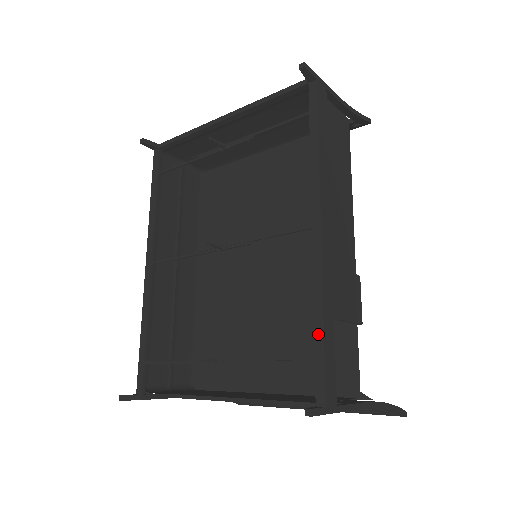
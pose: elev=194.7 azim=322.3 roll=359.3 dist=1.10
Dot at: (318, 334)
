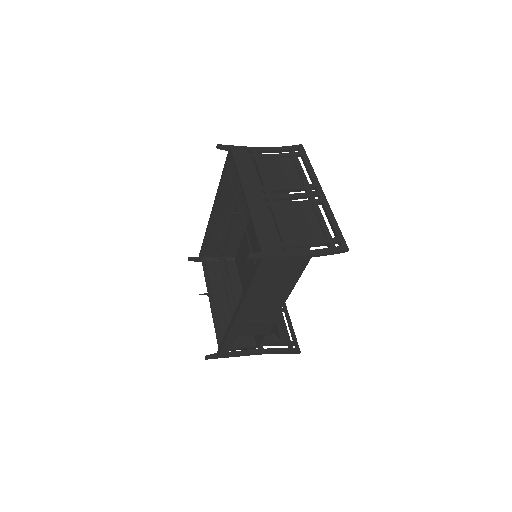
Dot at: (223, 340)
